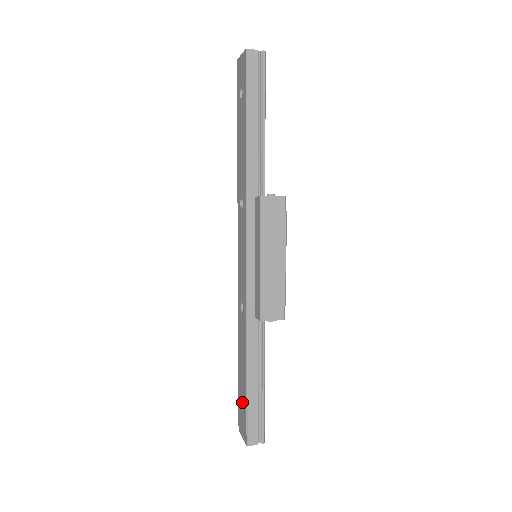
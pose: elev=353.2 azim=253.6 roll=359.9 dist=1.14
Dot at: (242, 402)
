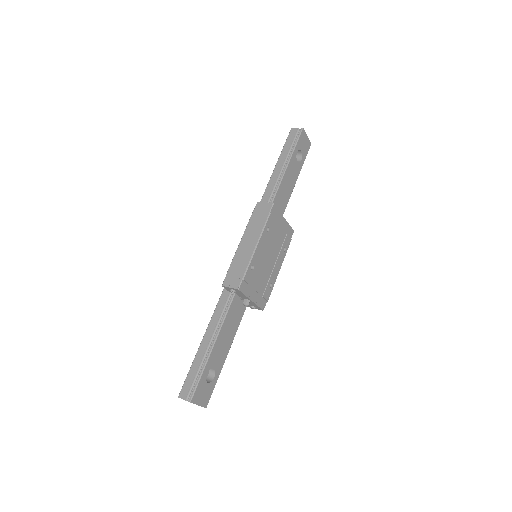
Dot at: occluded
